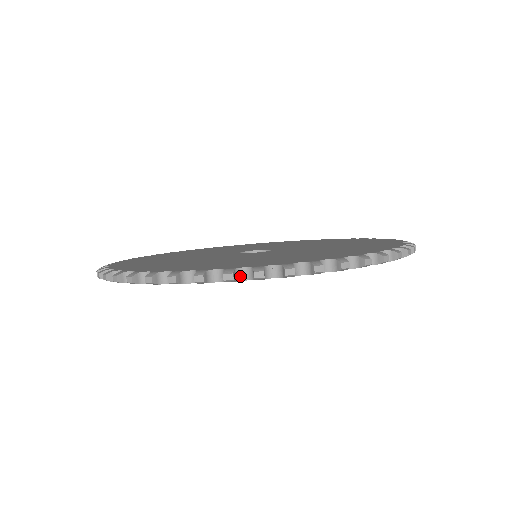
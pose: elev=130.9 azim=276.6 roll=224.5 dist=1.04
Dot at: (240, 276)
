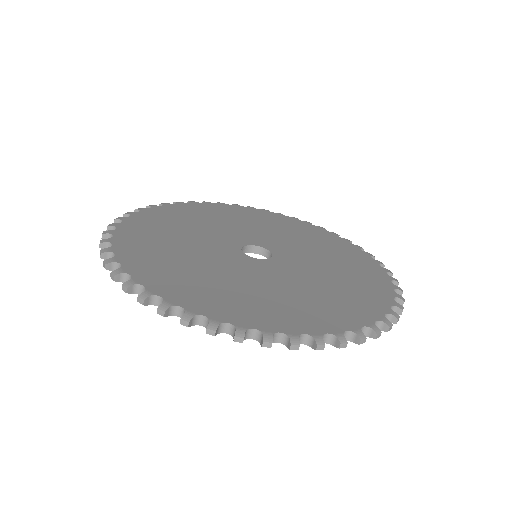
Dot at: (156, 302)
